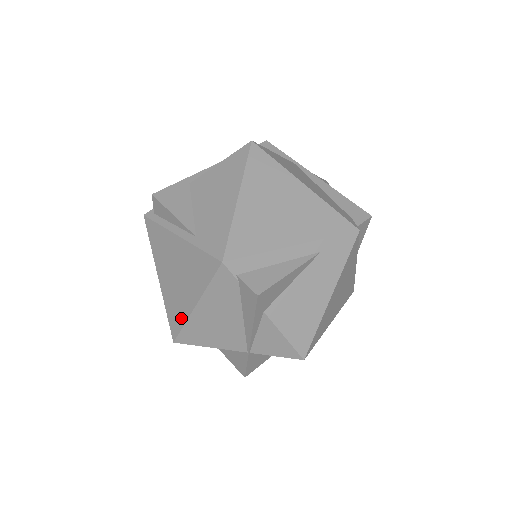
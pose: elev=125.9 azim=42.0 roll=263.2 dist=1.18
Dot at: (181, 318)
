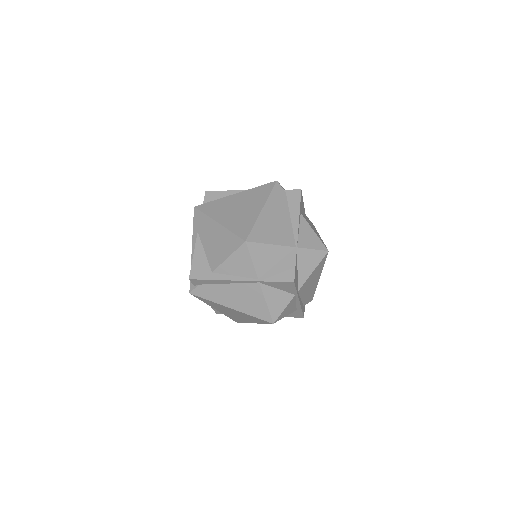
Dot at: (250, 223)
